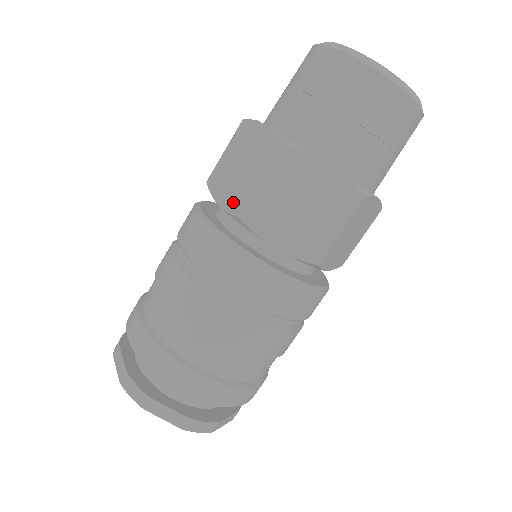
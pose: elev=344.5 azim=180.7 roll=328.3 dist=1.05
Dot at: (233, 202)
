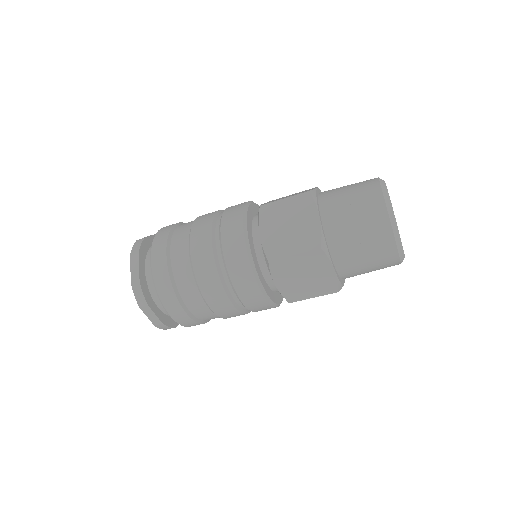
Dot at: occluded
